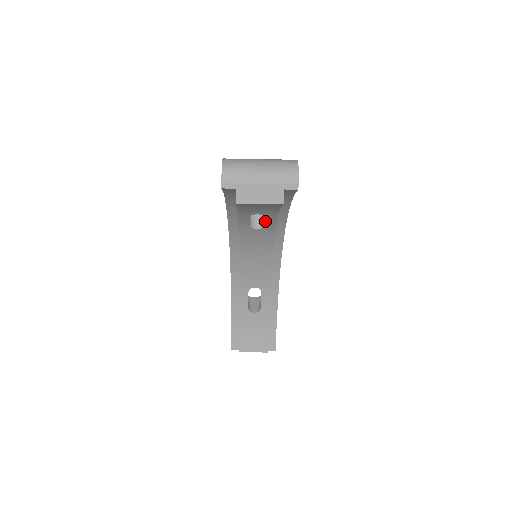
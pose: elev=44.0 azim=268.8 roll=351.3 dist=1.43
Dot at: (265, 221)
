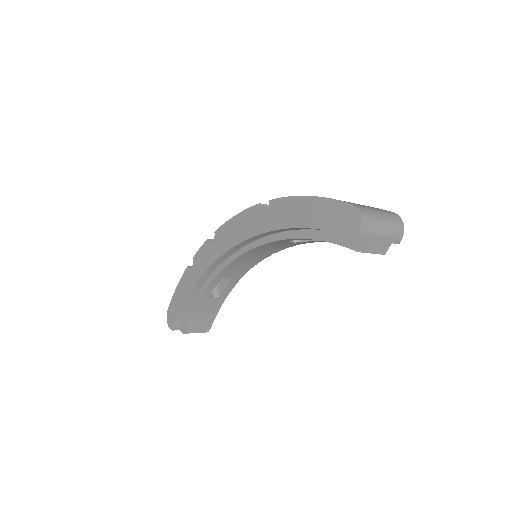
Dot at: occluded
